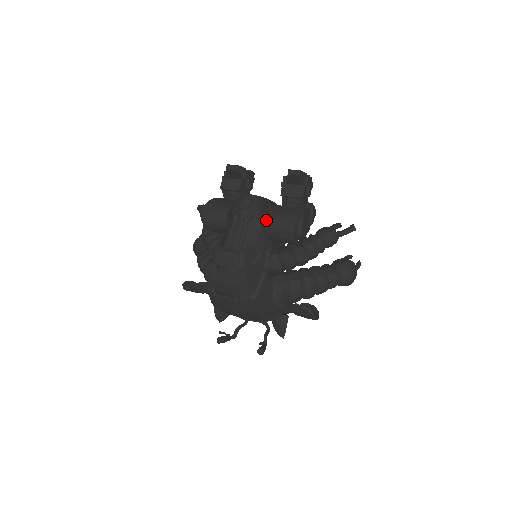
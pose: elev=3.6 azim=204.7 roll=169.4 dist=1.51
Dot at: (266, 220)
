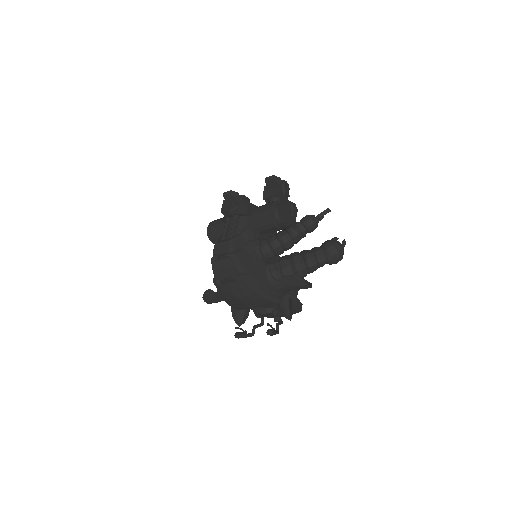
Dot at: occluded
